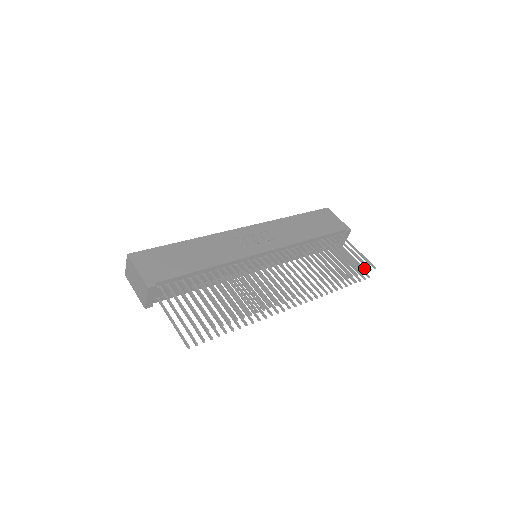
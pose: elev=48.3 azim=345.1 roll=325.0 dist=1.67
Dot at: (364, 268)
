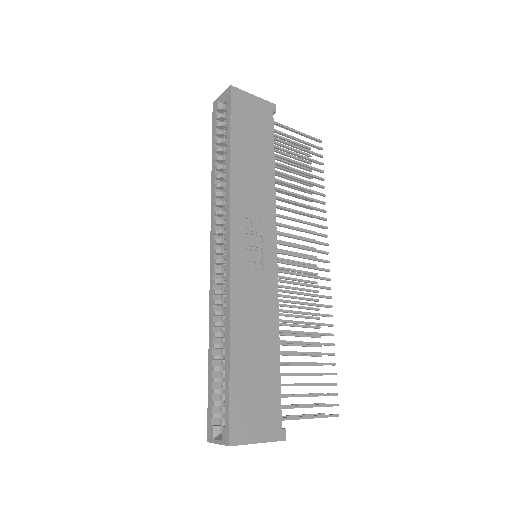
Dot at: (320, 155)
